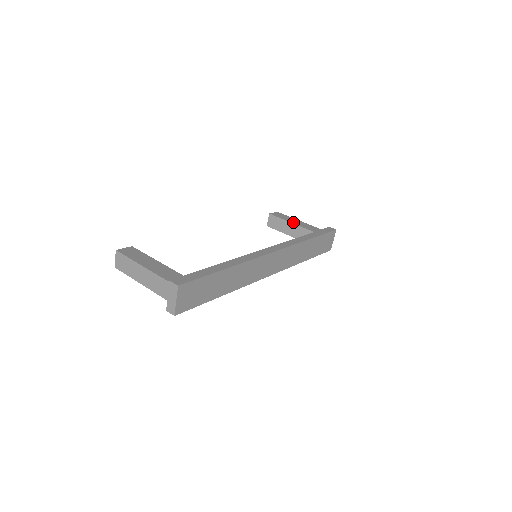
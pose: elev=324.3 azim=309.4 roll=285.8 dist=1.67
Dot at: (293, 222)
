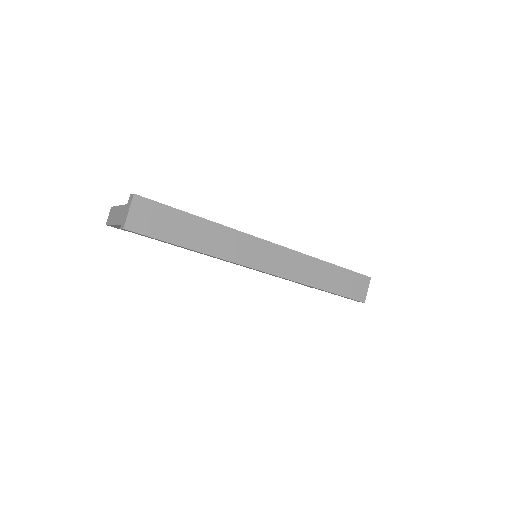
Dot at: occluded
